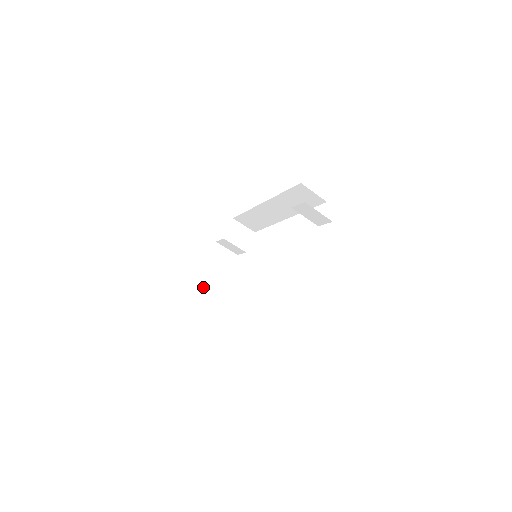
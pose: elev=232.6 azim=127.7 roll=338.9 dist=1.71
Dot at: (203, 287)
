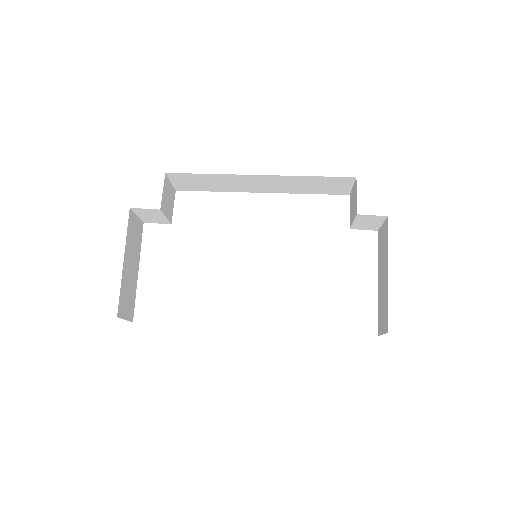
Dot at: (125, 289)
